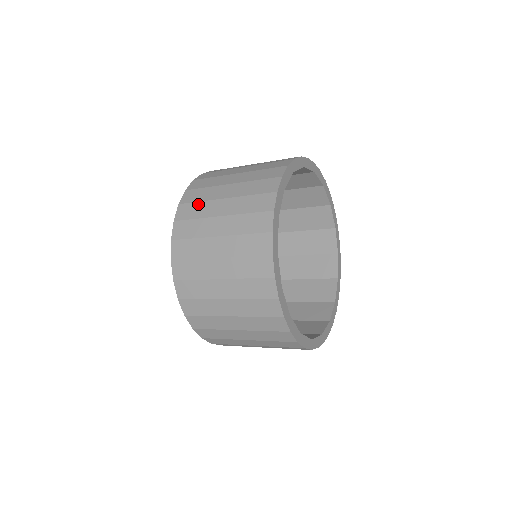
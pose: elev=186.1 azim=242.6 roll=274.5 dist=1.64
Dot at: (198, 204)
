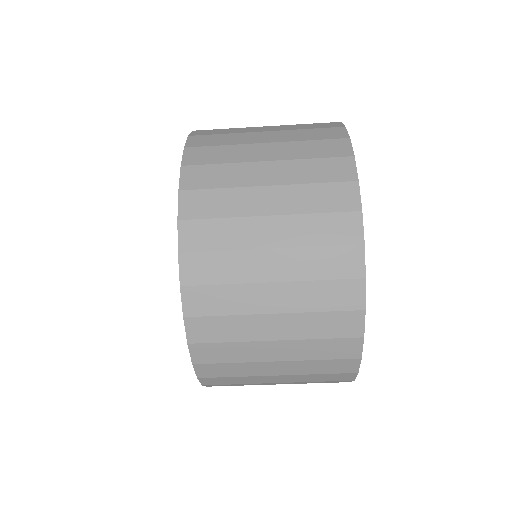
Dot at: occluded
